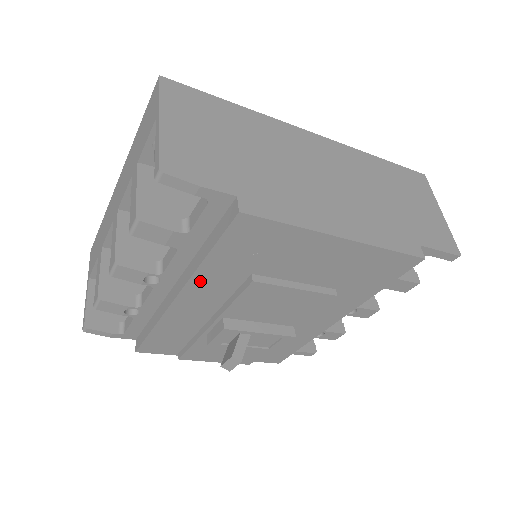
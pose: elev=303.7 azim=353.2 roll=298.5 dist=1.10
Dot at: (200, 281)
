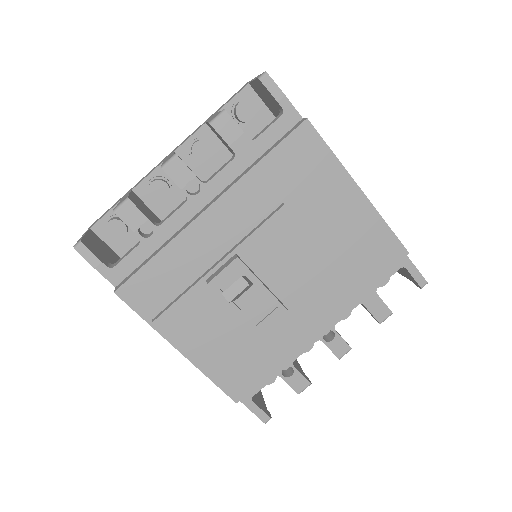
Dot at: (241, 191)
